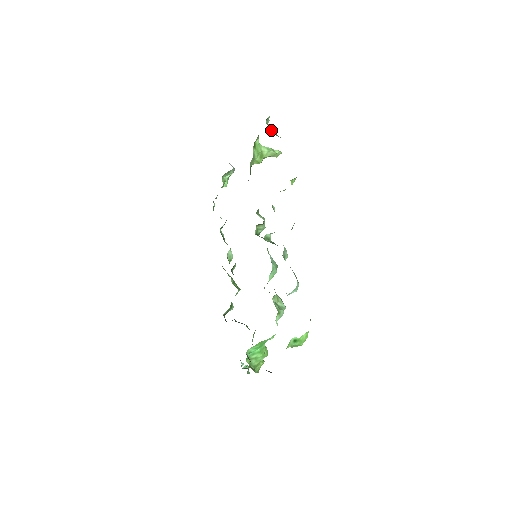
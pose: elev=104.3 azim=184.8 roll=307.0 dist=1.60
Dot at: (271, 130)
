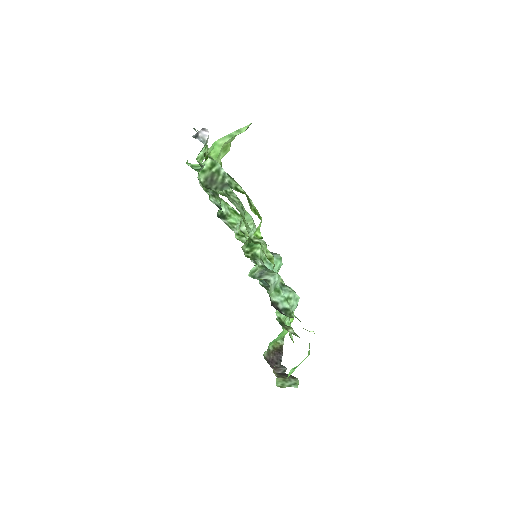
Dot at: (209, 183)
